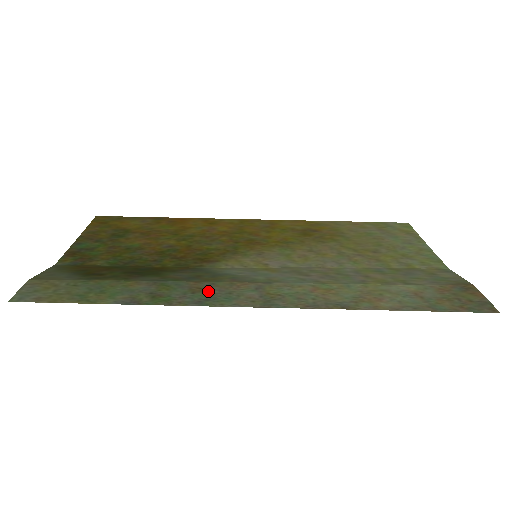
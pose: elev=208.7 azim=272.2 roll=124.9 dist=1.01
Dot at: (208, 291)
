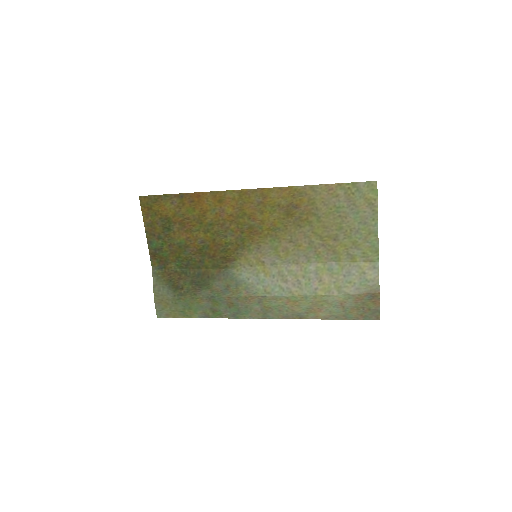
Dot at: (236, 306)
